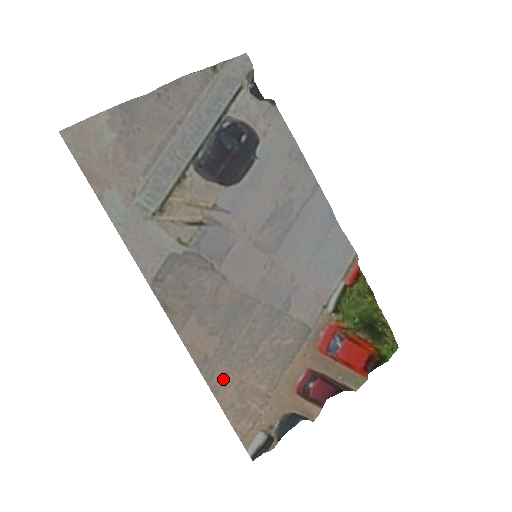
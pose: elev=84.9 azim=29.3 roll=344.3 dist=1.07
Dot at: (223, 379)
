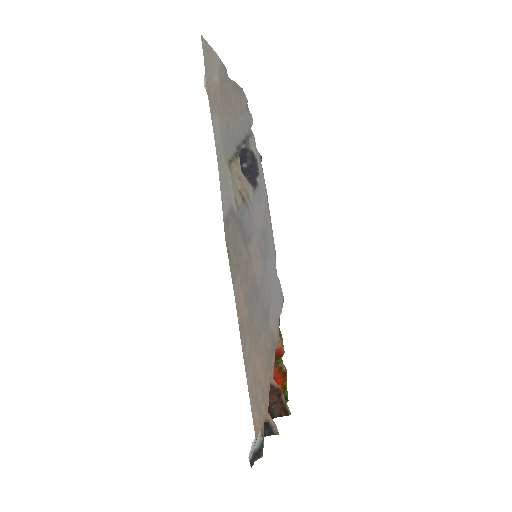
Dot at: (249, 355)
